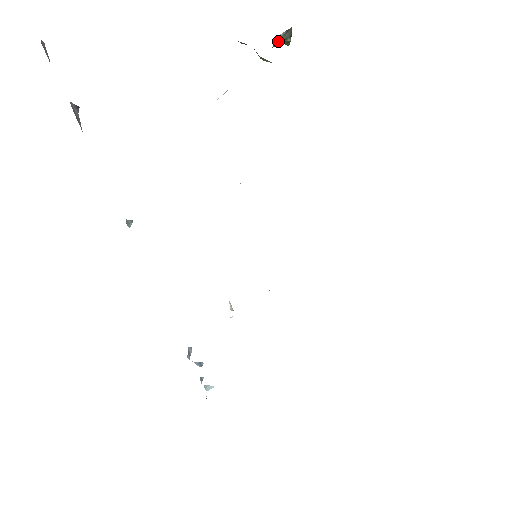
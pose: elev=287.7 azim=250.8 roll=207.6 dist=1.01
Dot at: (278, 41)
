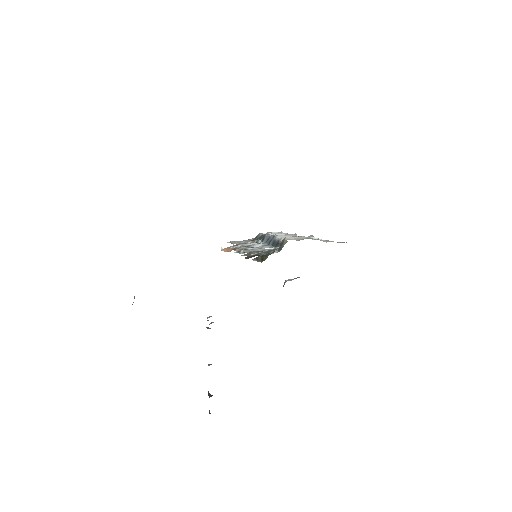
Dot at: occluded
